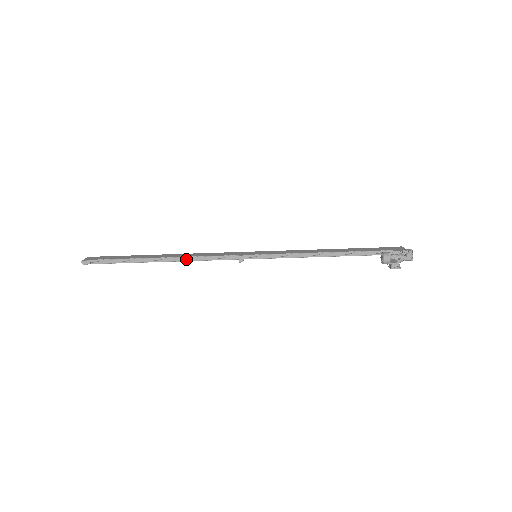
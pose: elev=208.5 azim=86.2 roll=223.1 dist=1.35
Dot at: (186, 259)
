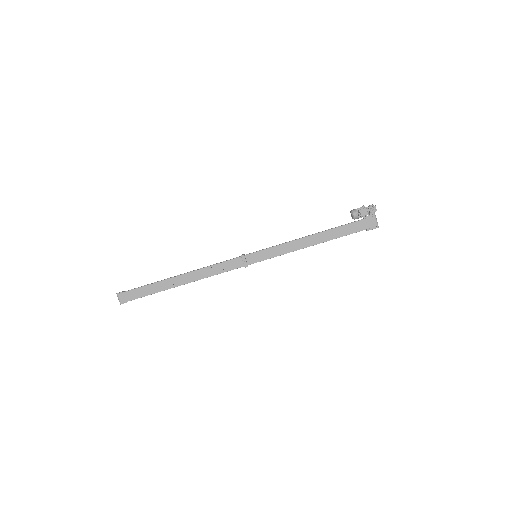
Dot at: (200, 269)
